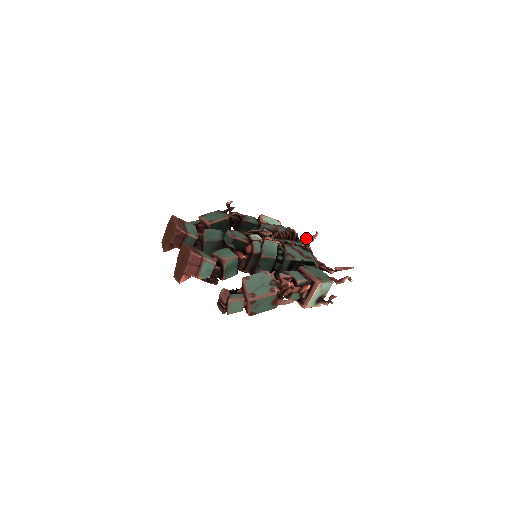
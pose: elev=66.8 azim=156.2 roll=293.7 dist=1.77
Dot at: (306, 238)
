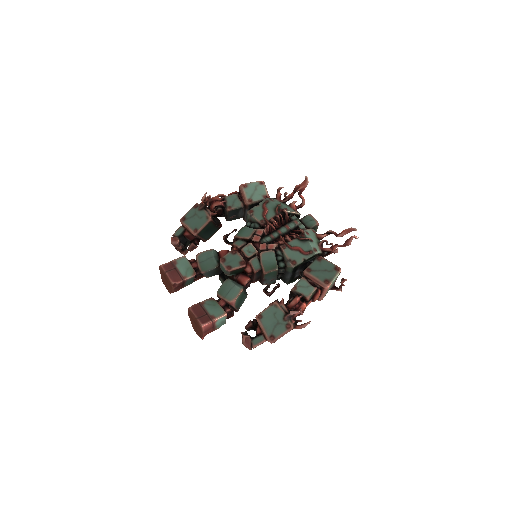
Dot at: (297, 191)
